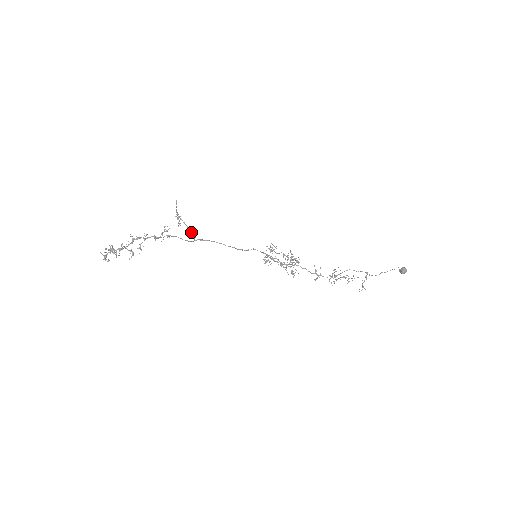
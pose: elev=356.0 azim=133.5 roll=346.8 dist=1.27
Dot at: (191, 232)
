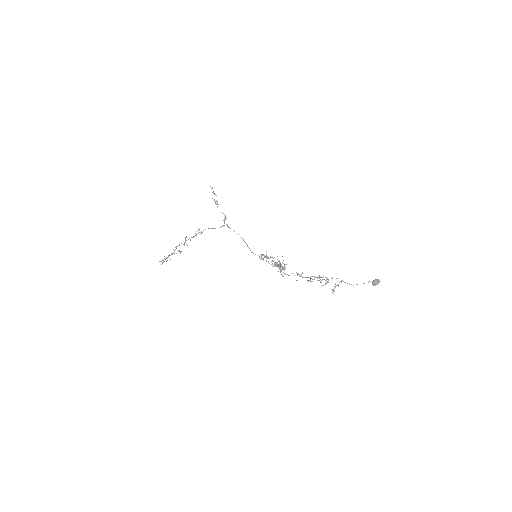
Dot at: occluded
